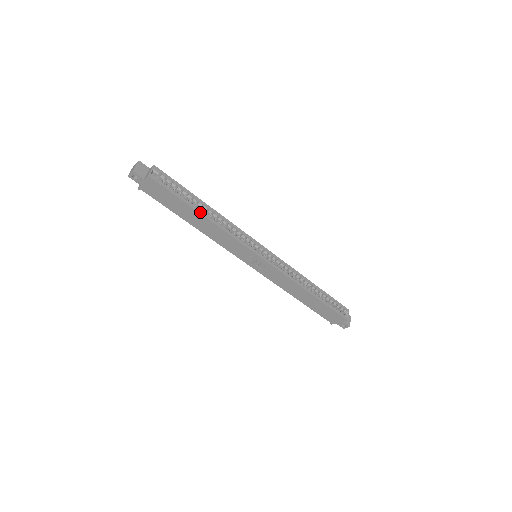
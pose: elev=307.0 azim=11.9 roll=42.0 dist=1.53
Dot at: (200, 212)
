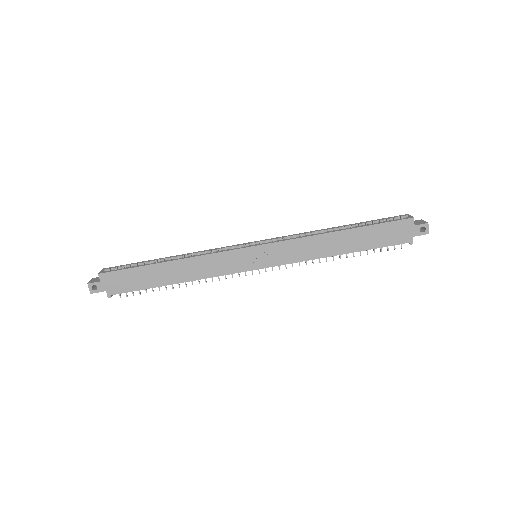
Dot at: (163, 262)
